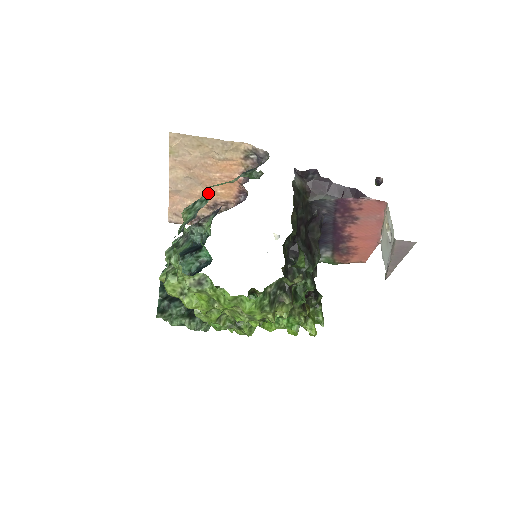
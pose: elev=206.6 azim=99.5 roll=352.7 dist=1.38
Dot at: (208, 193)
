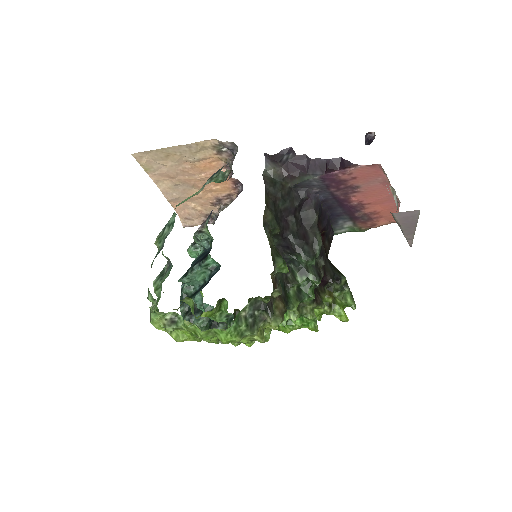
Dot at: (174, 215)
